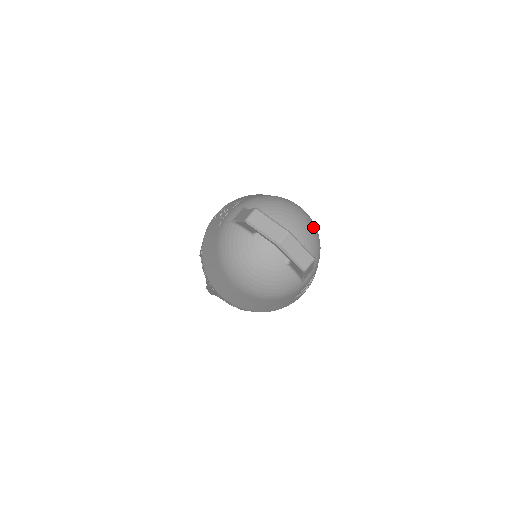
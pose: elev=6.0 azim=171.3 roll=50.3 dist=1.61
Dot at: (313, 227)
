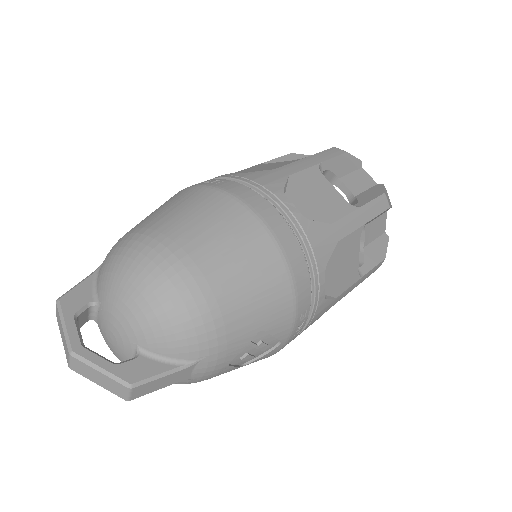
Dot at: (175, 298)
